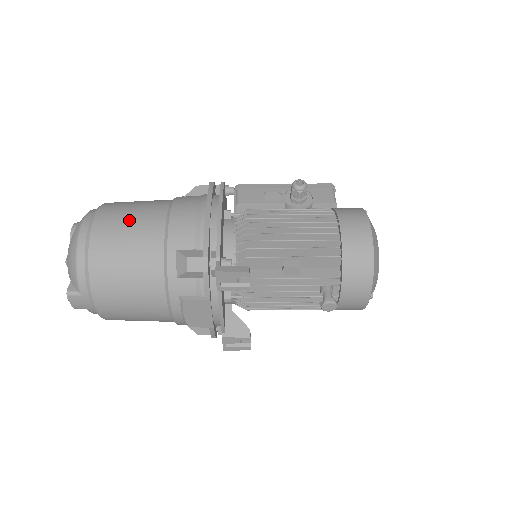
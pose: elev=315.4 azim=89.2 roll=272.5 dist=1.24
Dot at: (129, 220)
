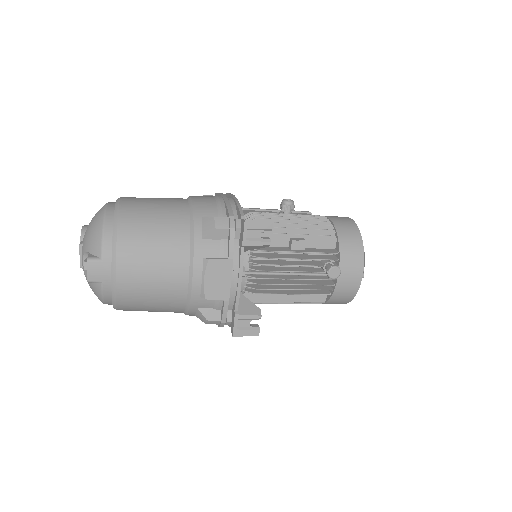
Dot at: (154, 200)
